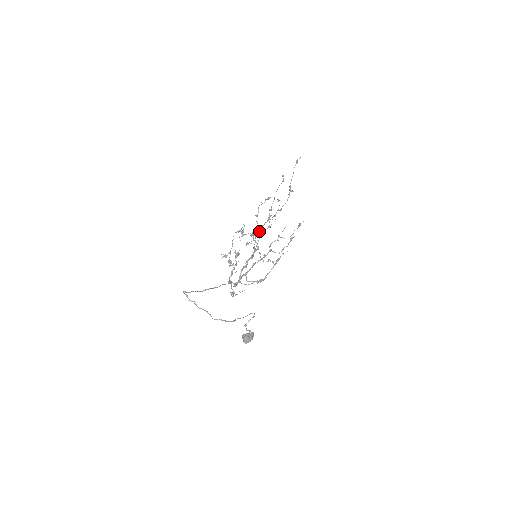
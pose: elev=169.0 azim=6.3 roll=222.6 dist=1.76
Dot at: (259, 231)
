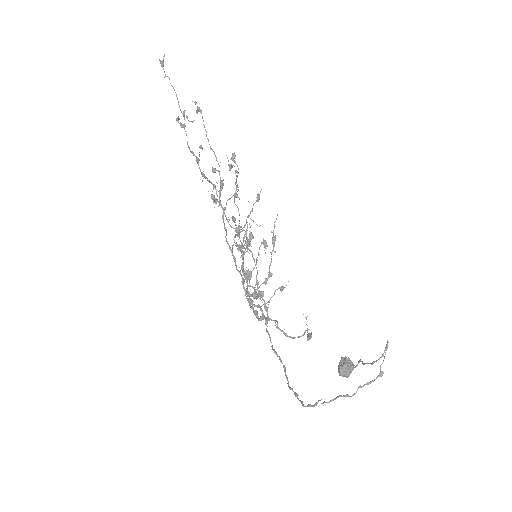
Dot at: (233, 216)
